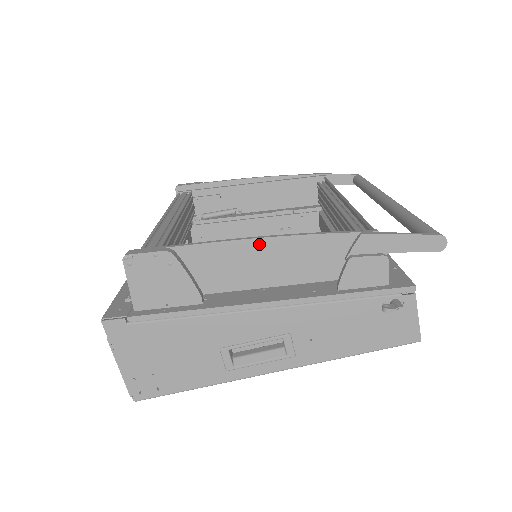
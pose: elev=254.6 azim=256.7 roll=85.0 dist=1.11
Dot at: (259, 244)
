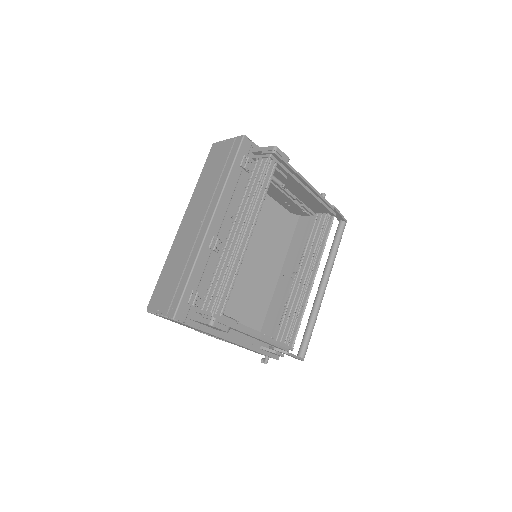
Dot at: (258, 339)
